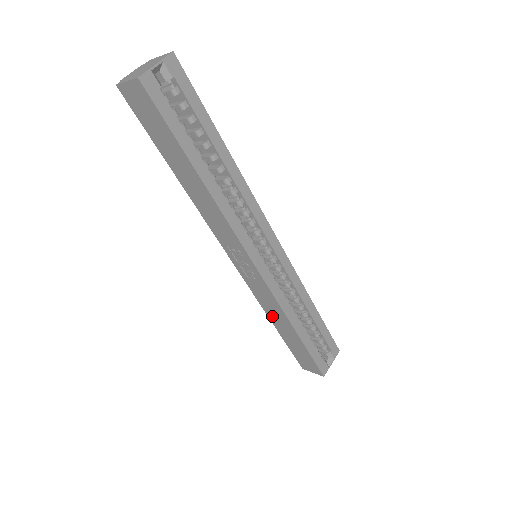
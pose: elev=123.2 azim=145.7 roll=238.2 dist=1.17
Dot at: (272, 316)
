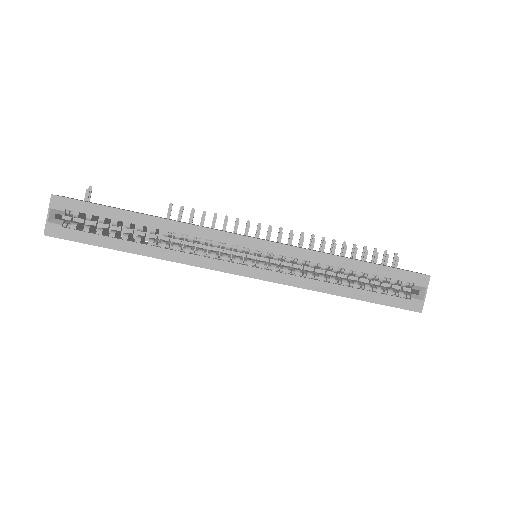
Dot at: occluded
